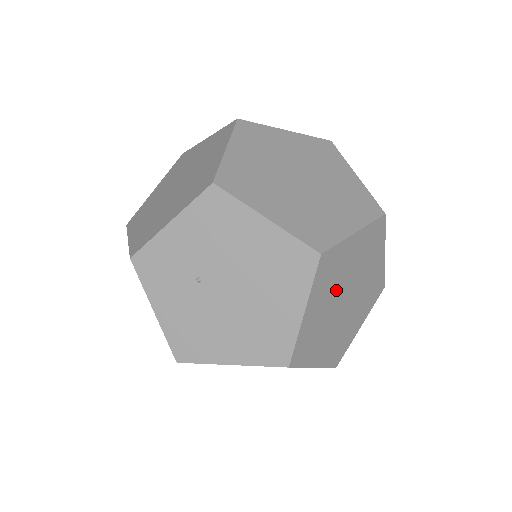
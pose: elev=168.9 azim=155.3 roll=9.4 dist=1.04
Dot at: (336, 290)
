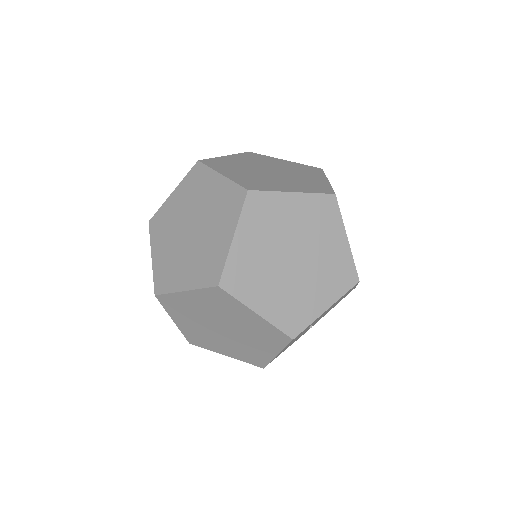
Dot at: occluded
